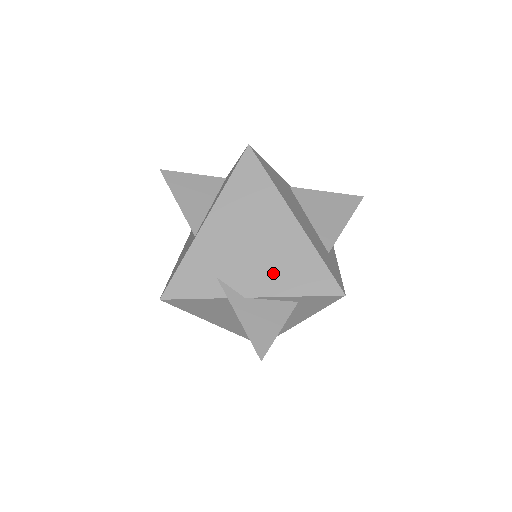
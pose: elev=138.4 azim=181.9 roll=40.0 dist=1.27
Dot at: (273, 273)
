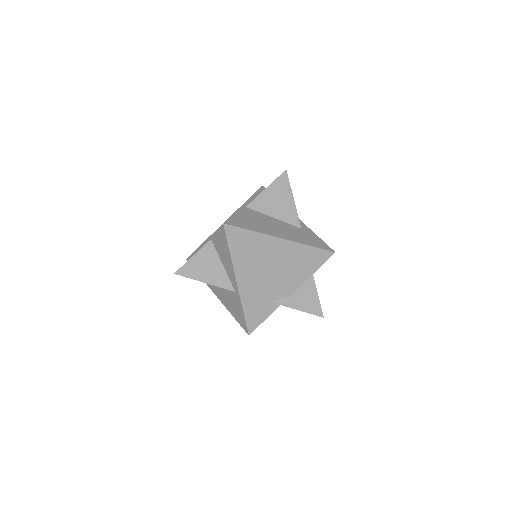
Dot at: (293, 274)
